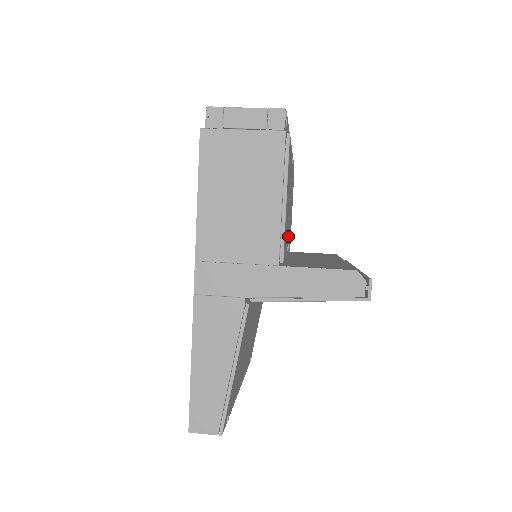
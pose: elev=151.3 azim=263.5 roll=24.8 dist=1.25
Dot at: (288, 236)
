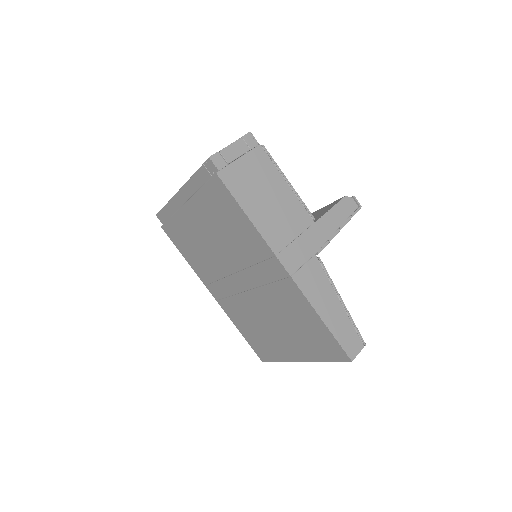
Dot at: occluded
